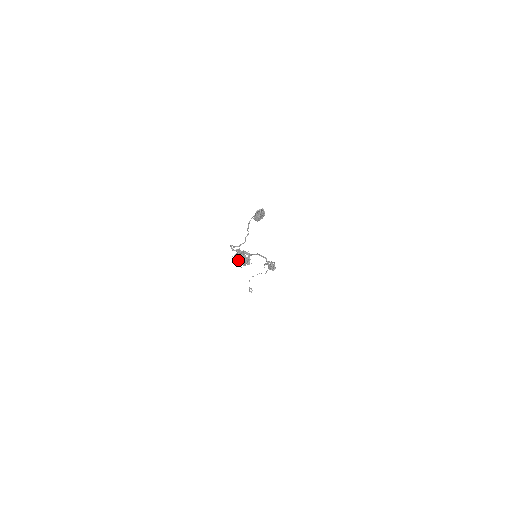
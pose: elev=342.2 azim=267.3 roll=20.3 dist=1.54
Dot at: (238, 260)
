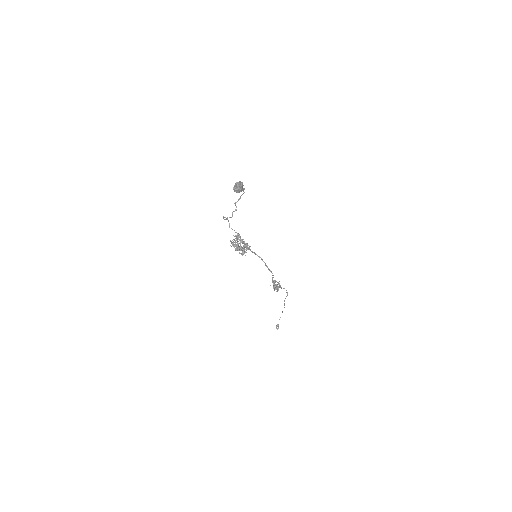
Dot at: occluded
